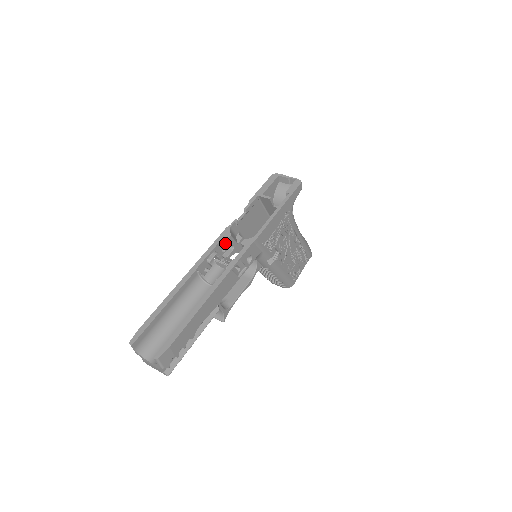
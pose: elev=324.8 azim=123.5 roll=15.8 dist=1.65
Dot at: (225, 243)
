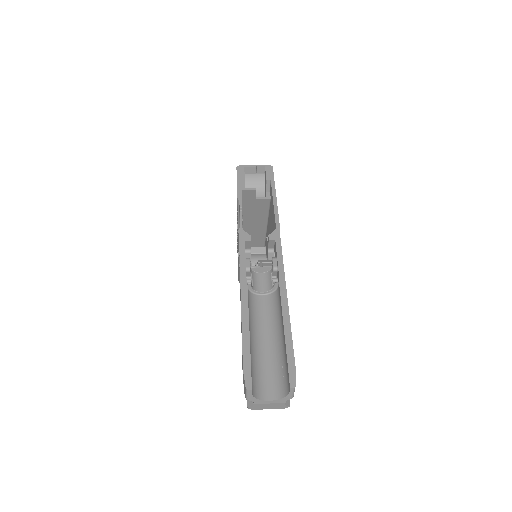
Dot at: occluded
